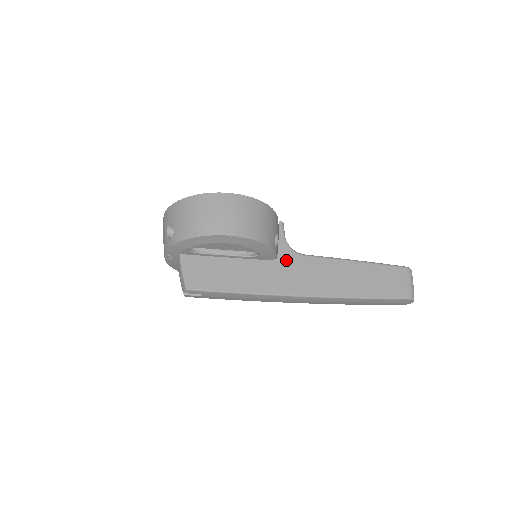
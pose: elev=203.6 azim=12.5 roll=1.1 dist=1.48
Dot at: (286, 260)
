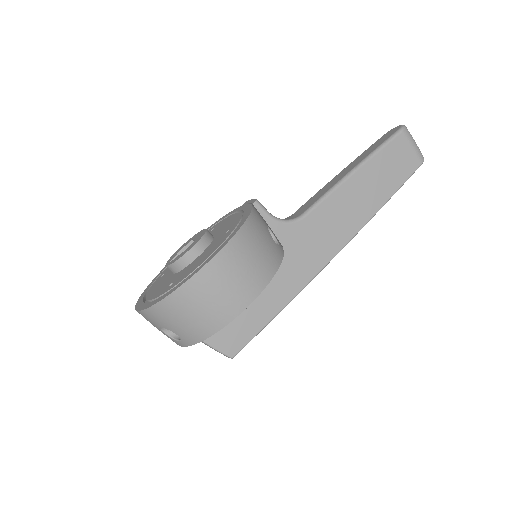
Dot at: (292, 240)
